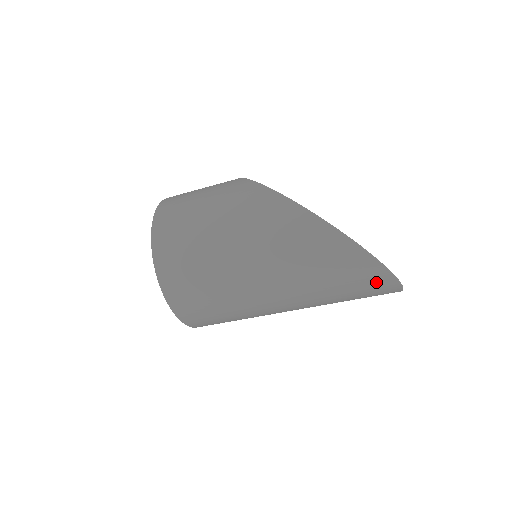
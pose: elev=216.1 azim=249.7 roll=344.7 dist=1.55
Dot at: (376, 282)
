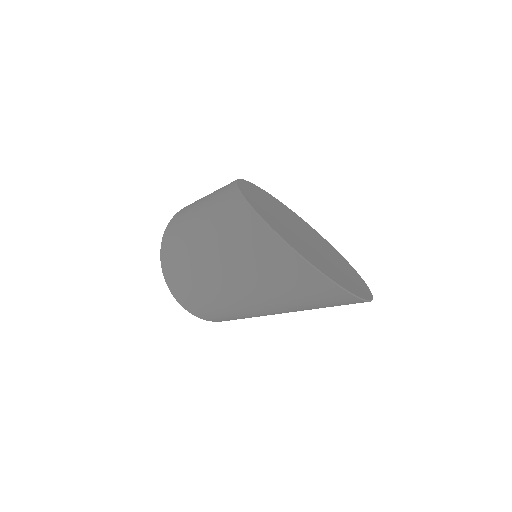
Dot at: (312, 282)
